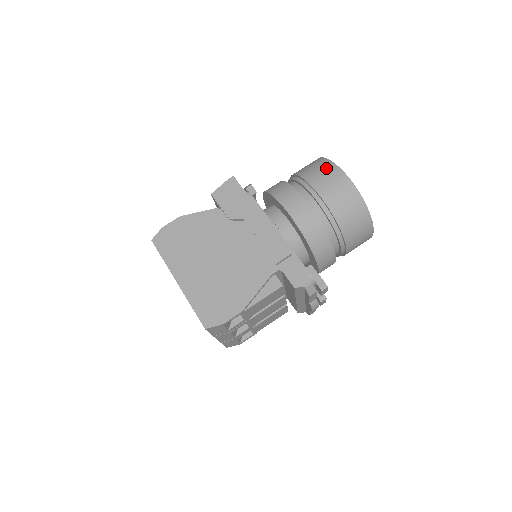
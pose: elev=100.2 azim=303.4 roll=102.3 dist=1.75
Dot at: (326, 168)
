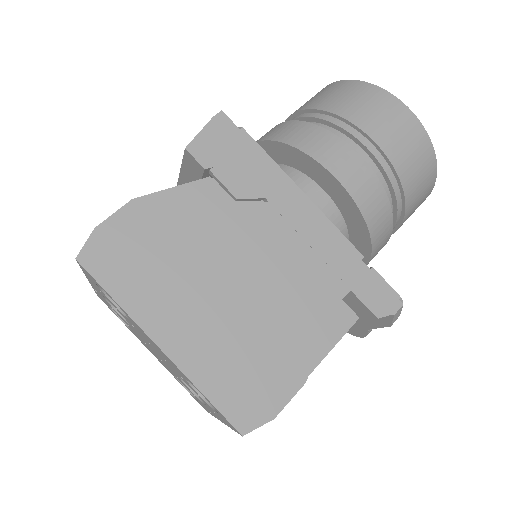
Dot at: (375, 98)
